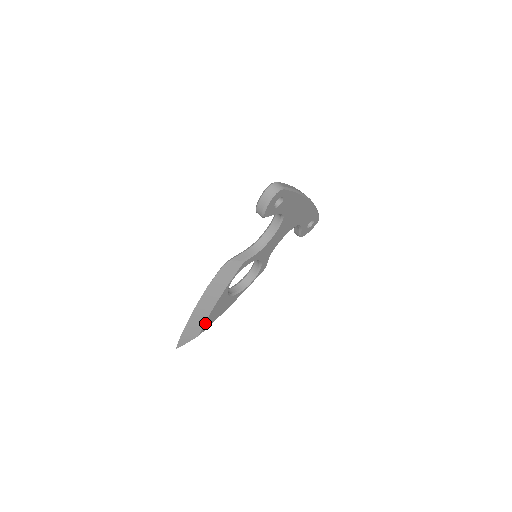
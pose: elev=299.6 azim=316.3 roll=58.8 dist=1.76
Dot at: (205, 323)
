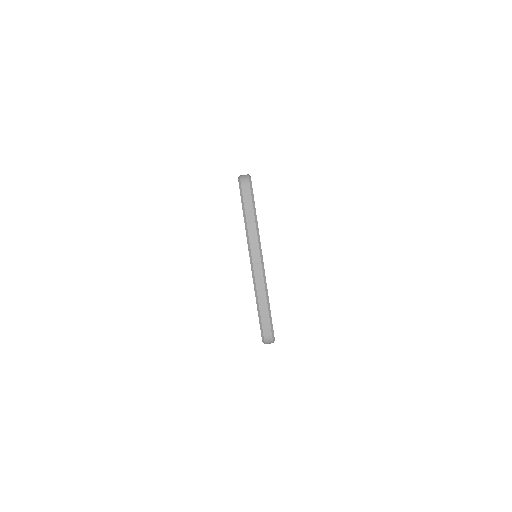
Dot at: occluded
